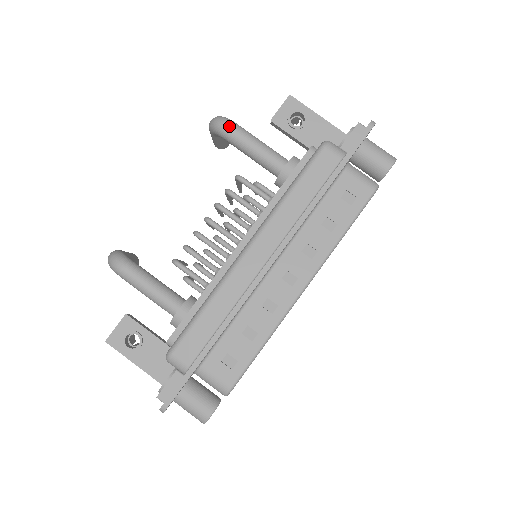
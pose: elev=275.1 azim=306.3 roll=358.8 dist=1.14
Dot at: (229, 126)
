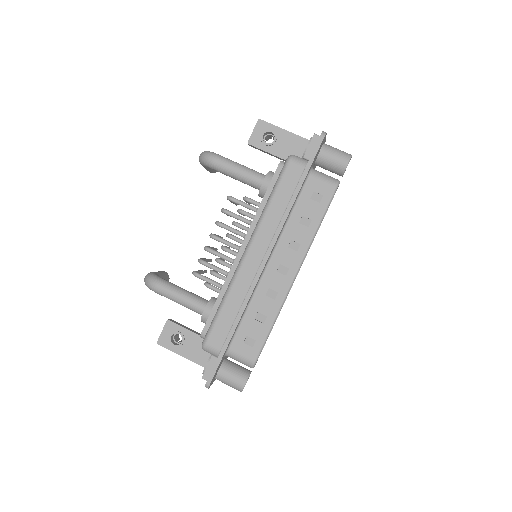
Dot at: (213, 159)
